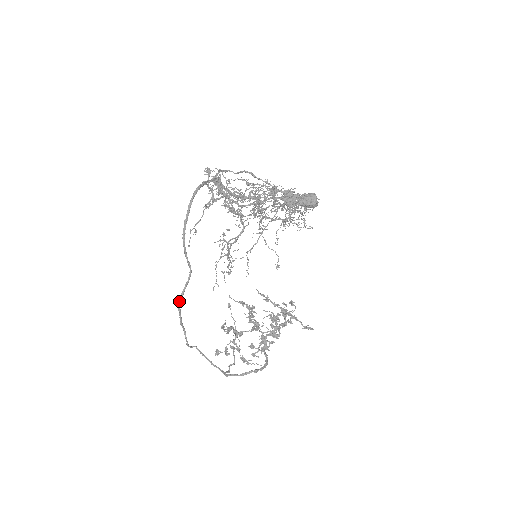
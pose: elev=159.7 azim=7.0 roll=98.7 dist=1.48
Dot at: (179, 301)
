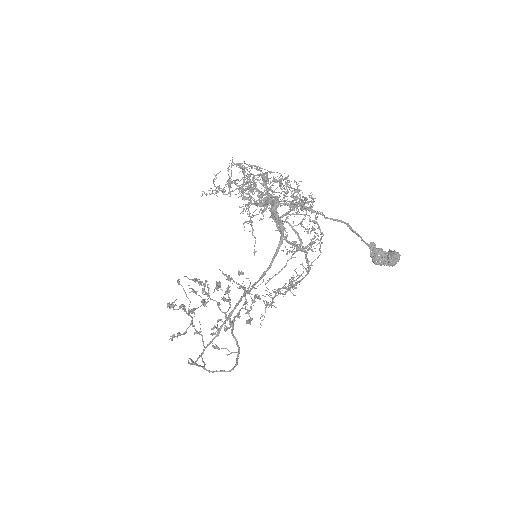
Dot at: (213, 338)
